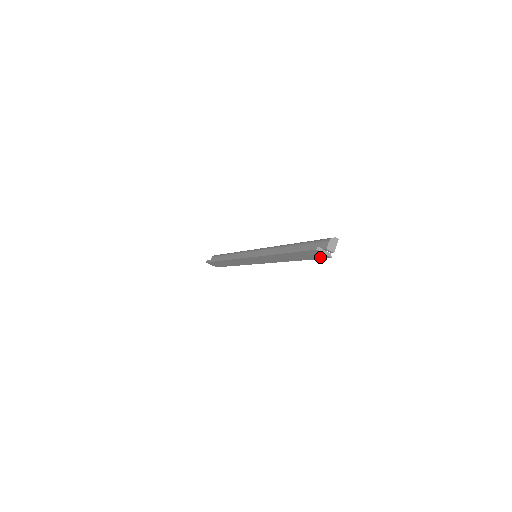
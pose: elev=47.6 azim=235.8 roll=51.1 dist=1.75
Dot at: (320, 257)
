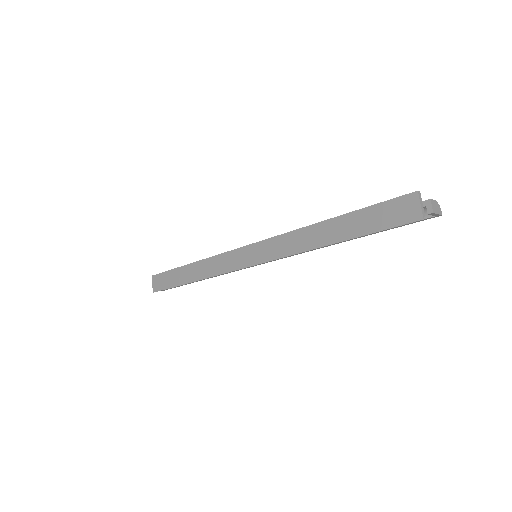
Dot at: (401, 220)
